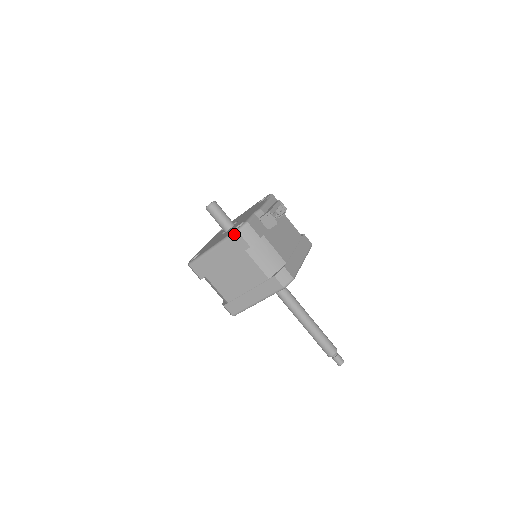
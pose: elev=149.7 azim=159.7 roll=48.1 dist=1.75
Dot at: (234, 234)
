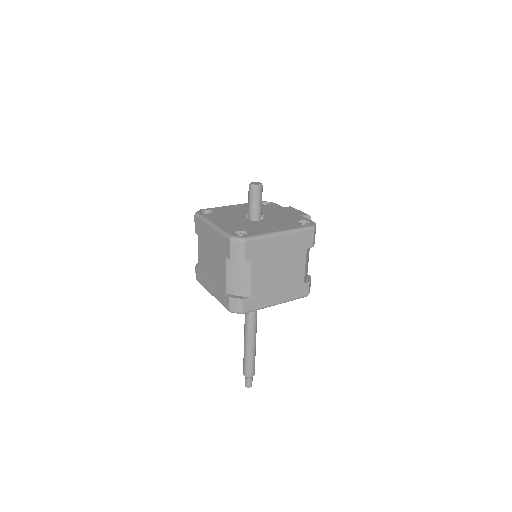
Dot at: (310, 229)
